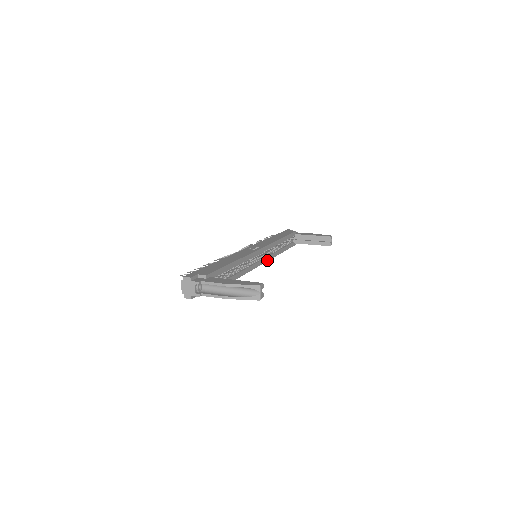
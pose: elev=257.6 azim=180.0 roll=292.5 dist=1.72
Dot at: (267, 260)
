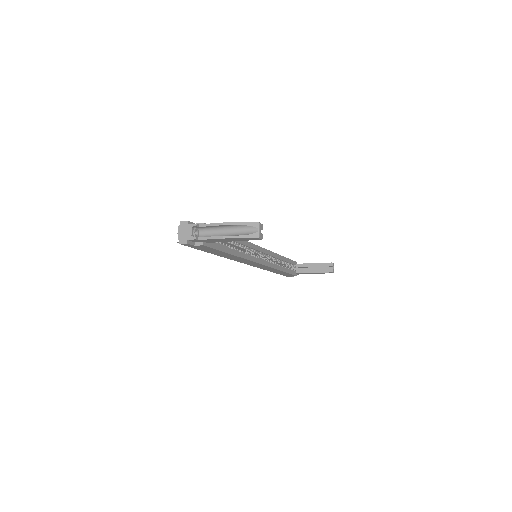
Dot at: (267, 265)
